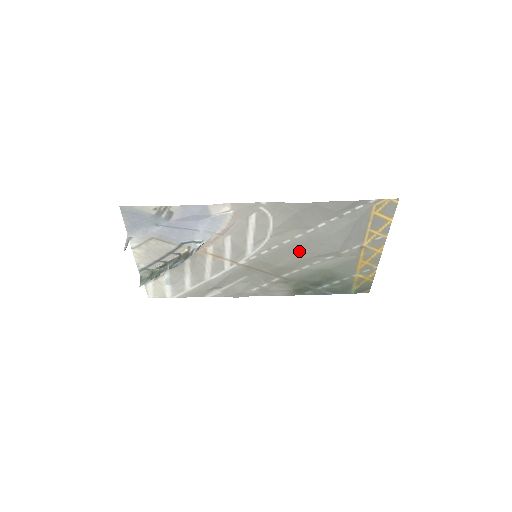
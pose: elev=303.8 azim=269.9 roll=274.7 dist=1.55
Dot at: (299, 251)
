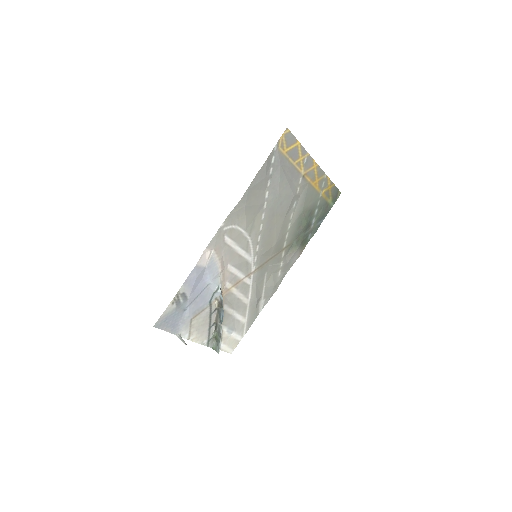
Dot at: (274, 223)
